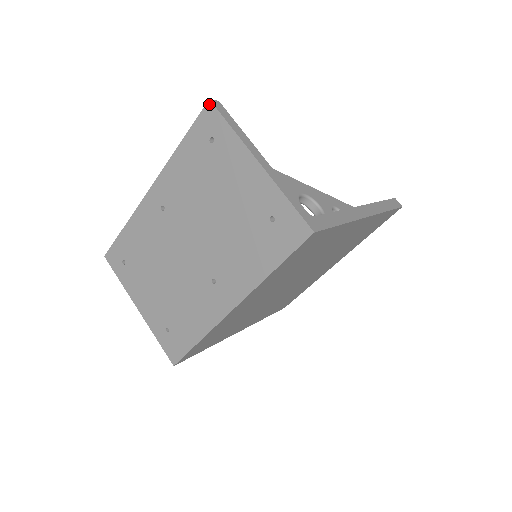
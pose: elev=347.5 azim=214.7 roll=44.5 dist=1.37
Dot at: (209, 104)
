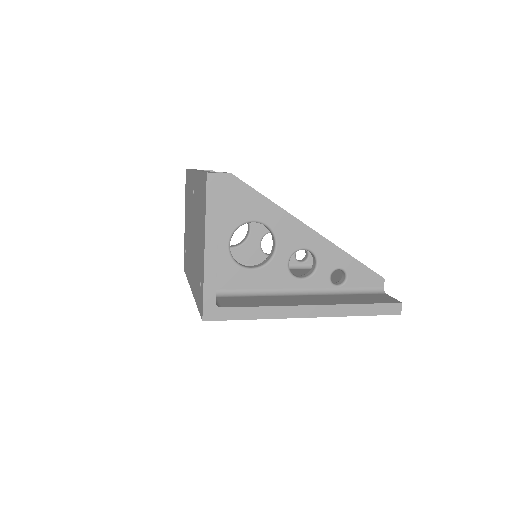
Dot at: (206, 175)
